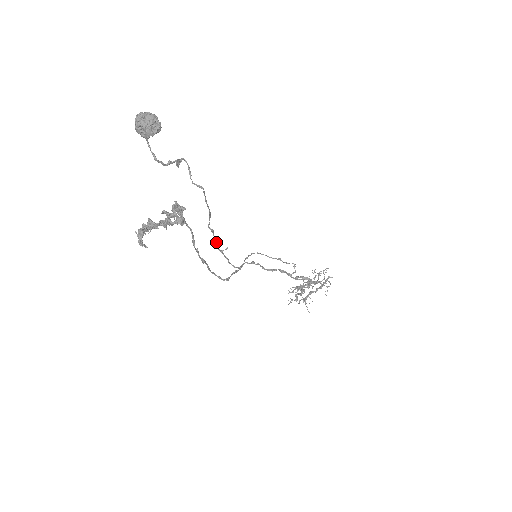
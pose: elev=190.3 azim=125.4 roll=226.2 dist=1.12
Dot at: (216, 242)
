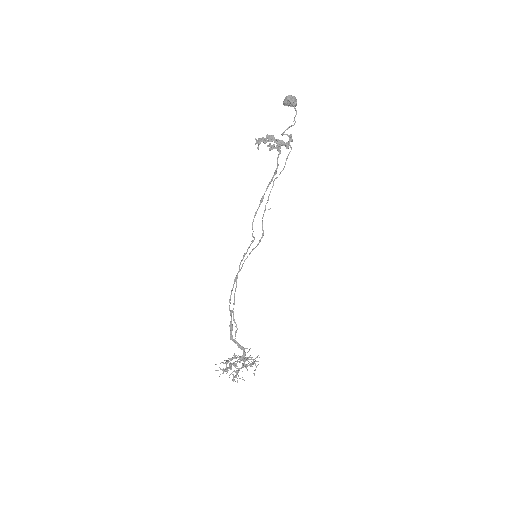
Dot at: (268, 198)
